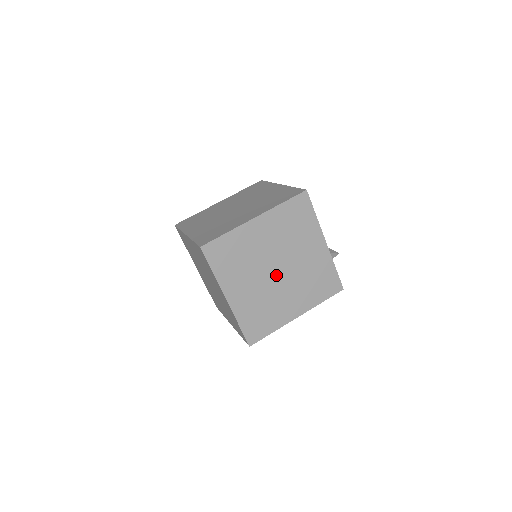
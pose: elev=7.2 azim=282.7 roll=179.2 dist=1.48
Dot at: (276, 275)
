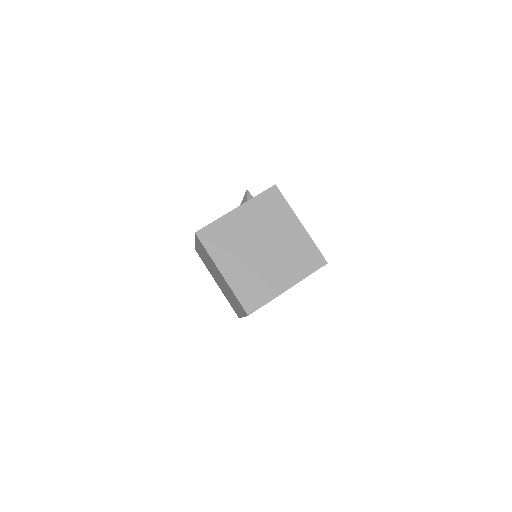
Dot at: occluded
